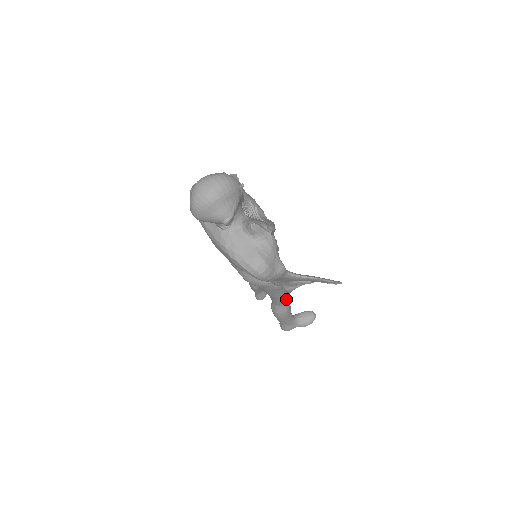
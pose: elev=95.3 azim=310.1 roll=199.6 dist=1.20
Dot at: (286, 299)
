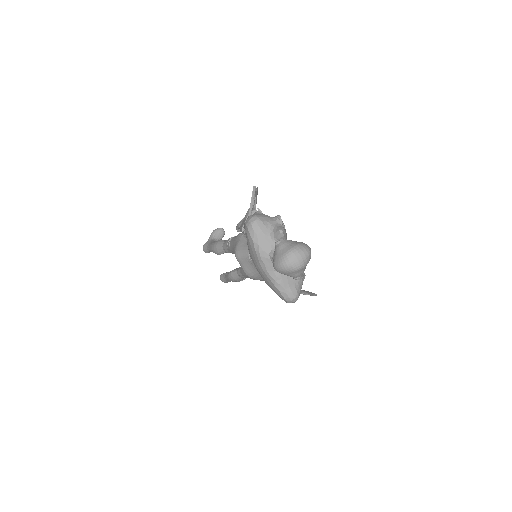
Dot at: occluded
